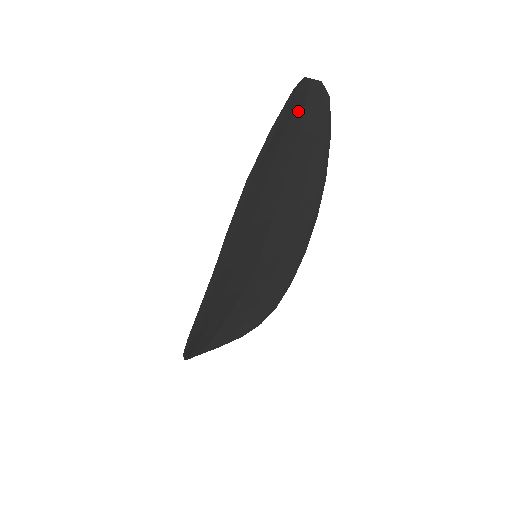
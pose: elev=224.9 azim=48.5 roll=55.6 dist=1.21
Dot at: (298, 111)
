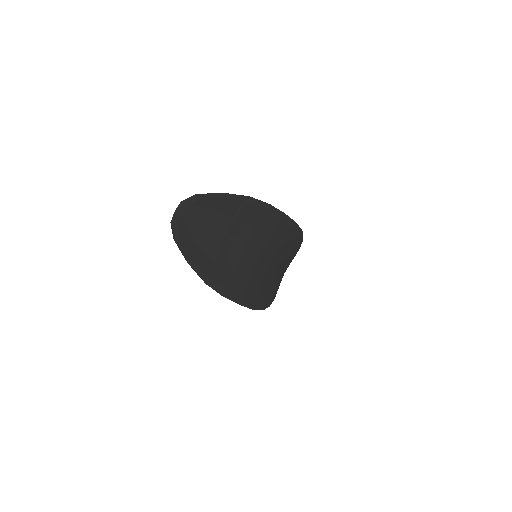
Dot at: (189, 228)
